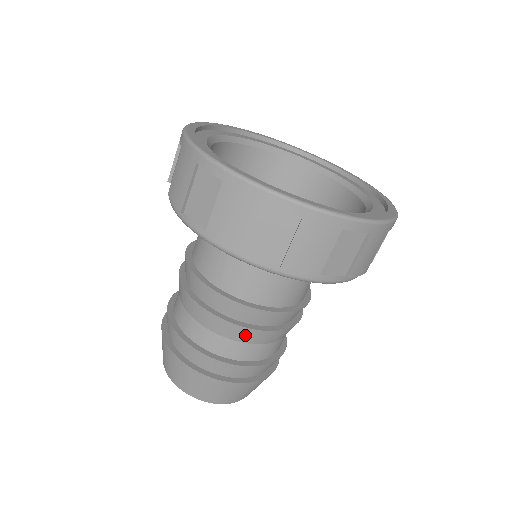
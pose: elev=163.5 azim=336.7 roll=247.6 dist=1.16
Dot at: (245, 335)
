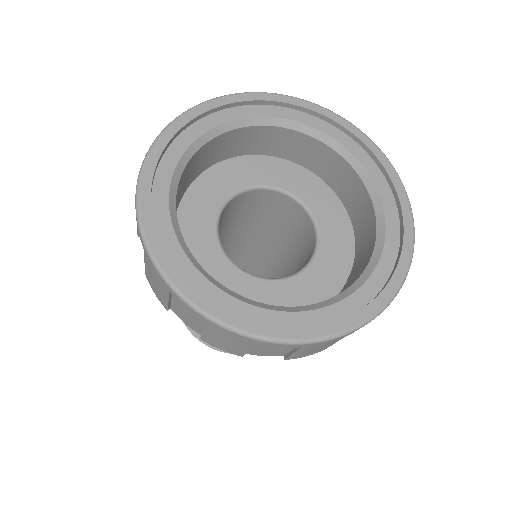
Dot at: occluded
